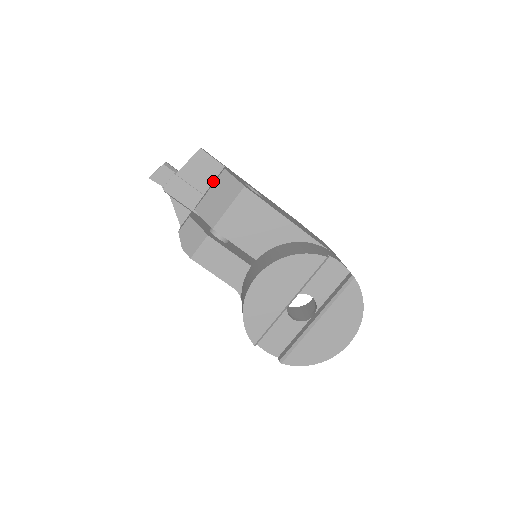
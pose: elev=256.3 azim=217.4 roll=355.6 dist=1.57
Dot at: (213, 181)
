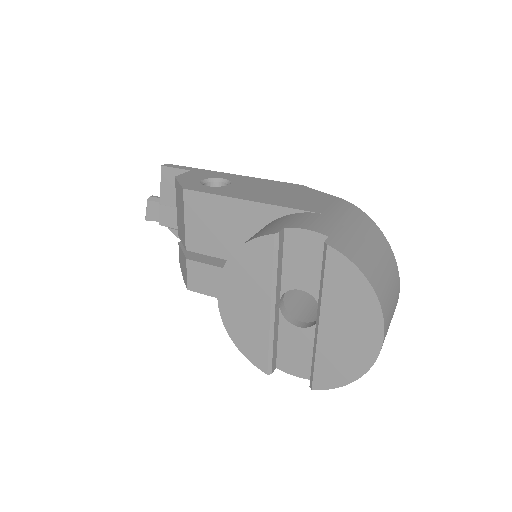
Dot at: occluded
